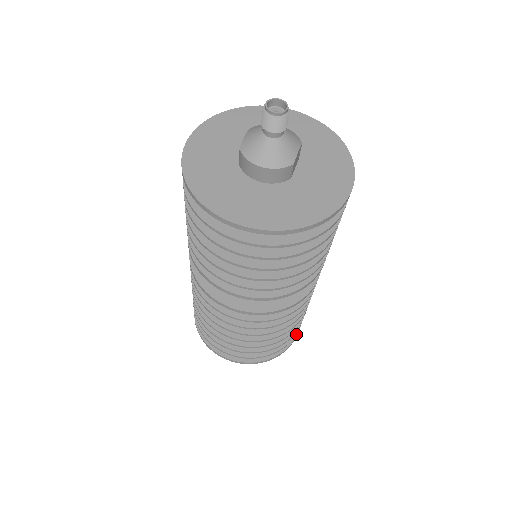
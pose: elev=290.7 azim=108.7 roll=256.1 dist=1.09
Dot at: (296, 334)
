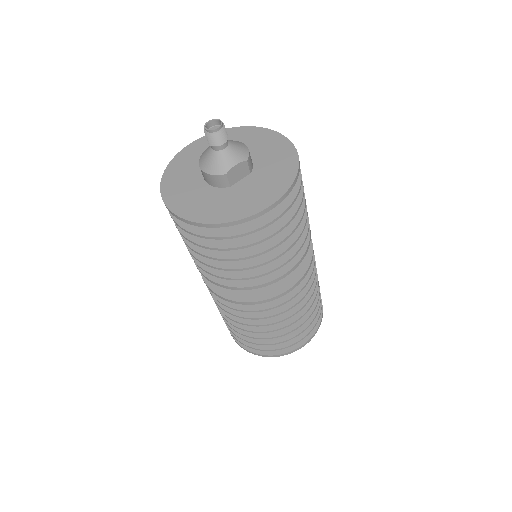
Dot at: (293, 344)
